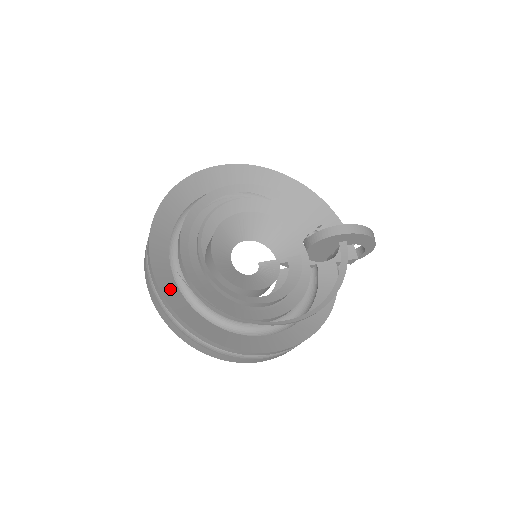
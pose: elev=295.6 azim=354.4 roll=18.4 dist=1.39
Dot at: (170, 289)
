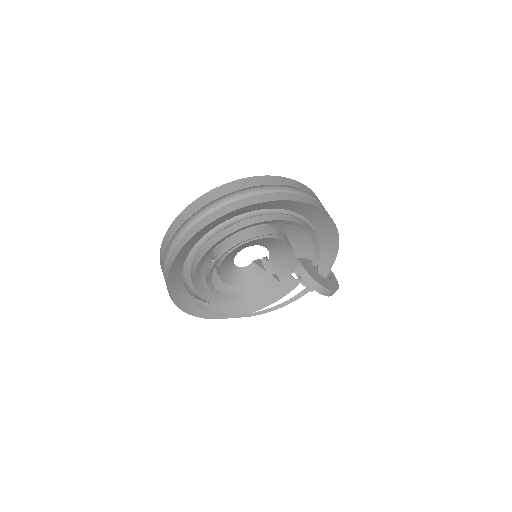
Dot at: (176, 270)
